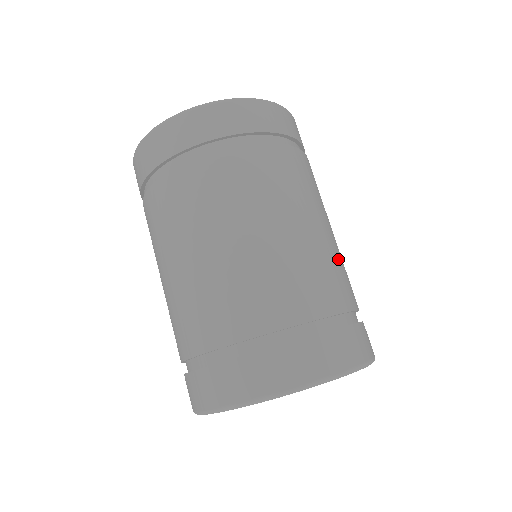
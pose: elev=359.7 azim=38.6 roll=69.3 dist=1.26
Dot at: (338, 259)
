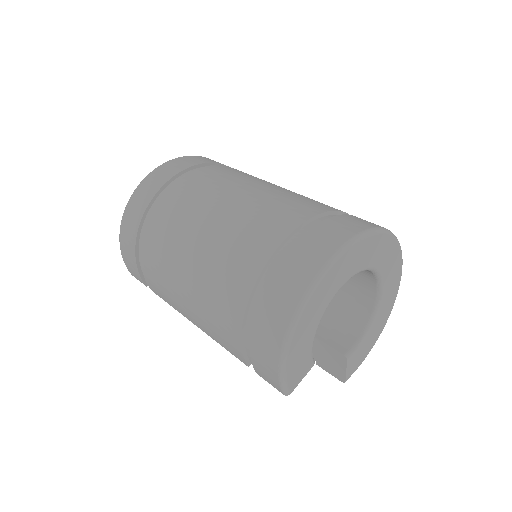
Dot at: occluded
